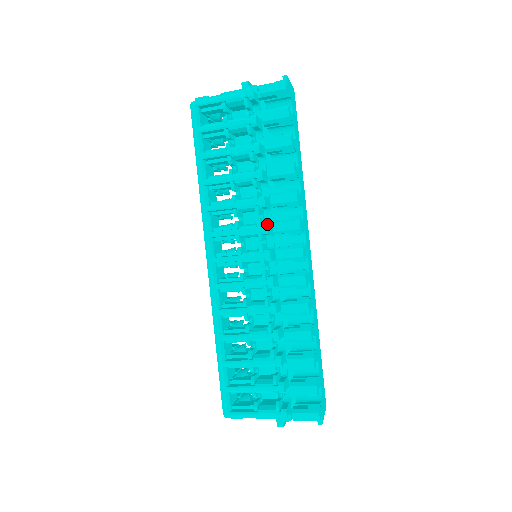
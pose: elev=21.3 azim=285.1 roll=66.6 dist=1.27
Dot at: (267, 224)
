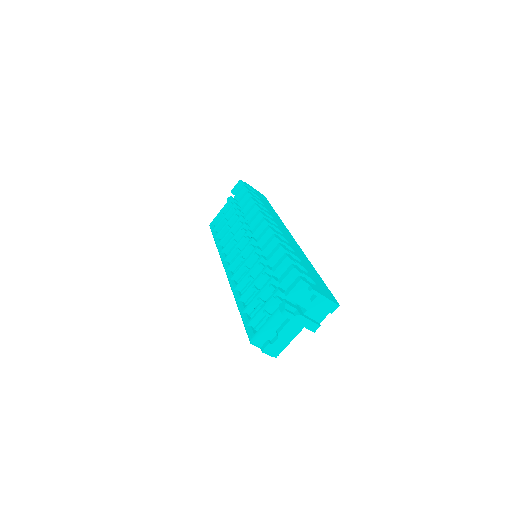
Dot at: (249, 230)
